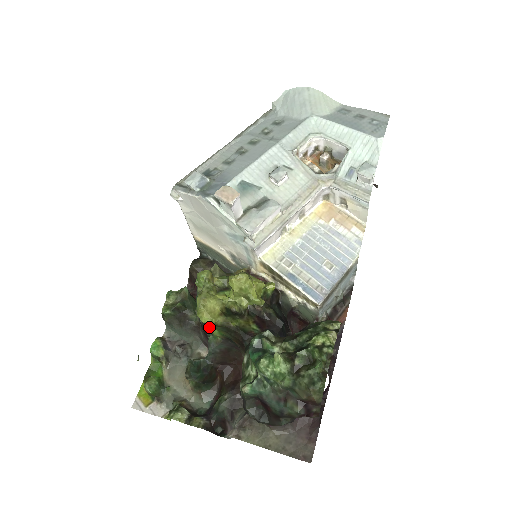
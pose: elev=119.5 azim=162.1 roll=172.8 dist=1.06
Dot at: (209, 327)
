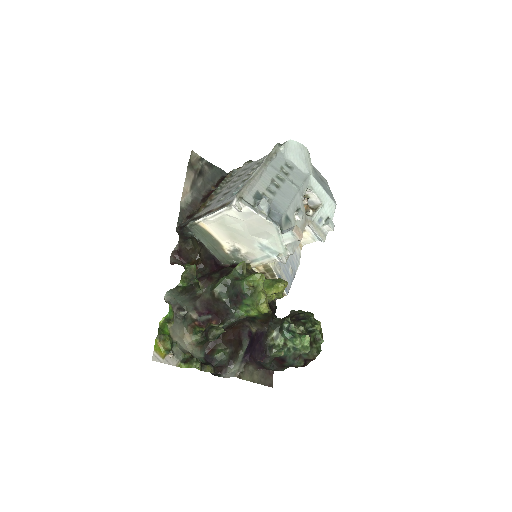
Dot at: (244, 309)
